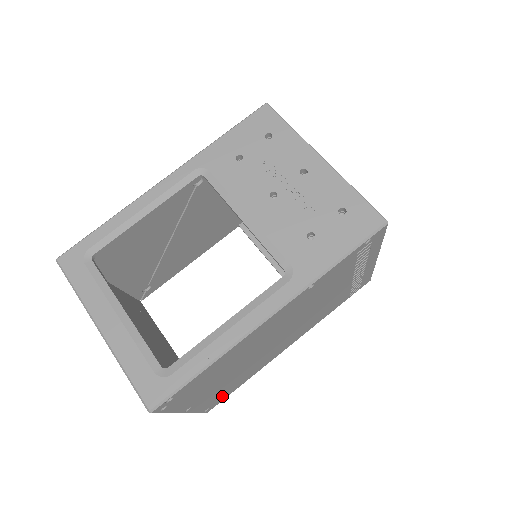
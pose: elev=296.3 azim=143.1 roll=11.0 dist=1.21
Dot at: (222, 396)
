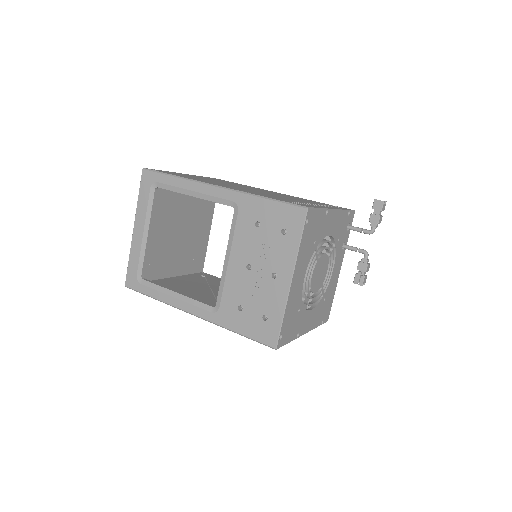
Dot at: occluded
